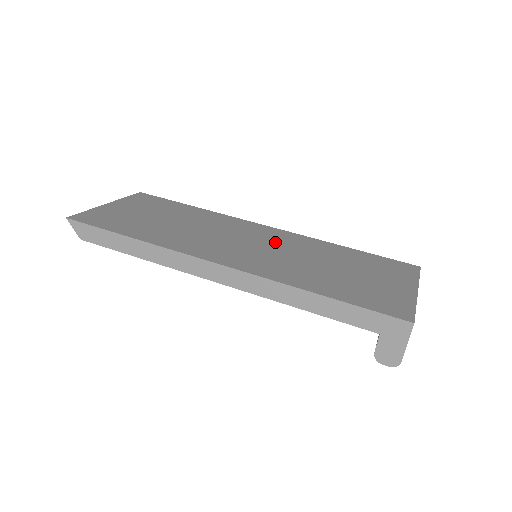
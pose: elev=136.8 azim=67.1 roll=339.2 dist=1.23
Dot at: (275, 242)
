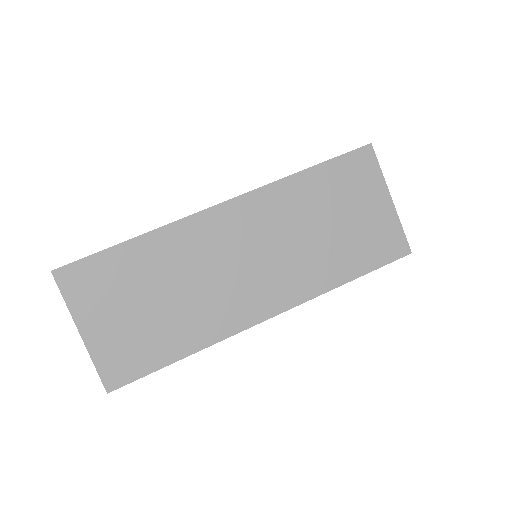
Dot at: (261, 232)
